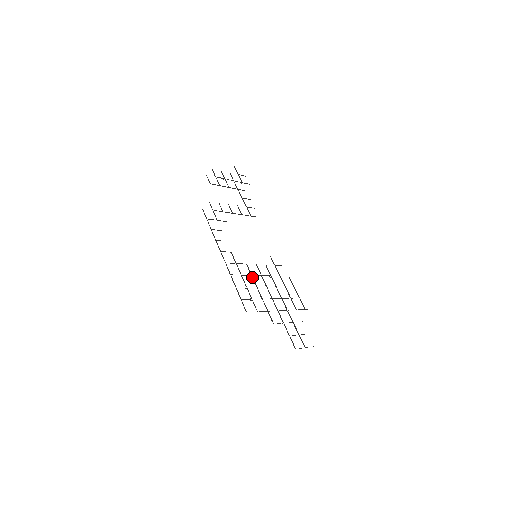
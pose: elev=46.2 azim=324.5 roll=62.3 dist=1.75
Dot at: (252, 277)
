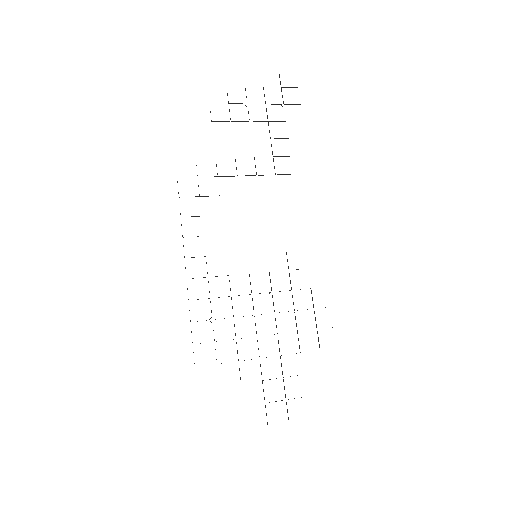
Dot at: (231, 299)
